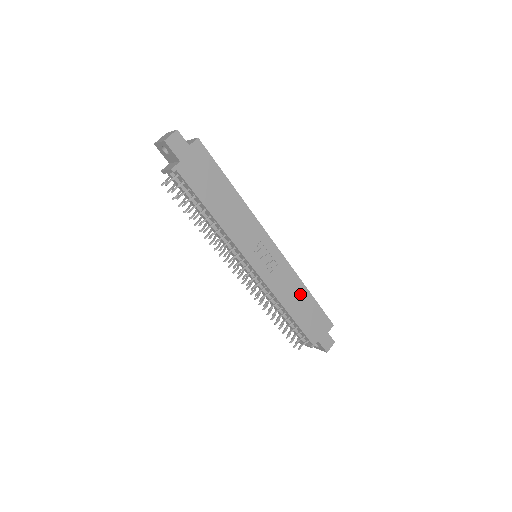
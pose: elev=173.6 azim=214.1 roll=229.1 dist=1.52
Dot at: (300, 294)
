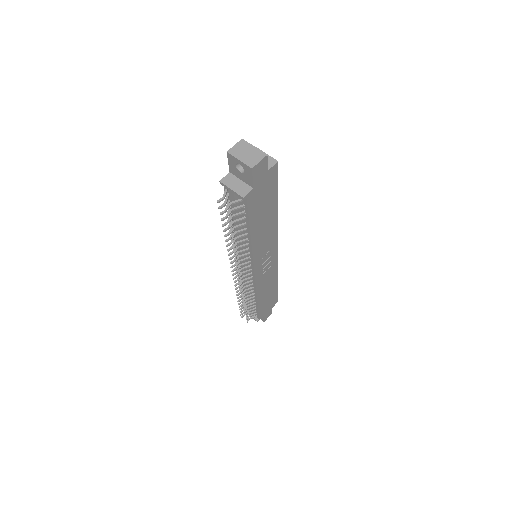
Dot at: (272, 285)
